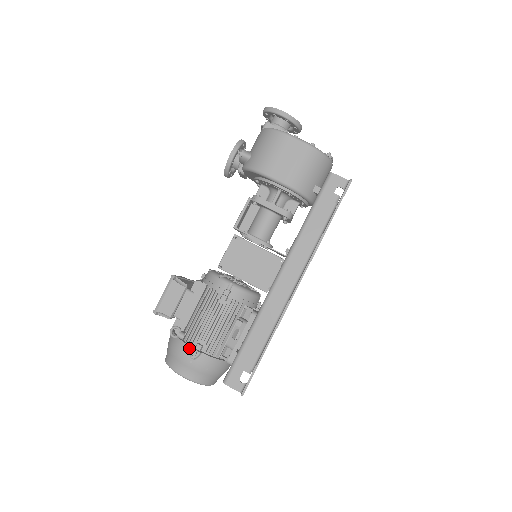
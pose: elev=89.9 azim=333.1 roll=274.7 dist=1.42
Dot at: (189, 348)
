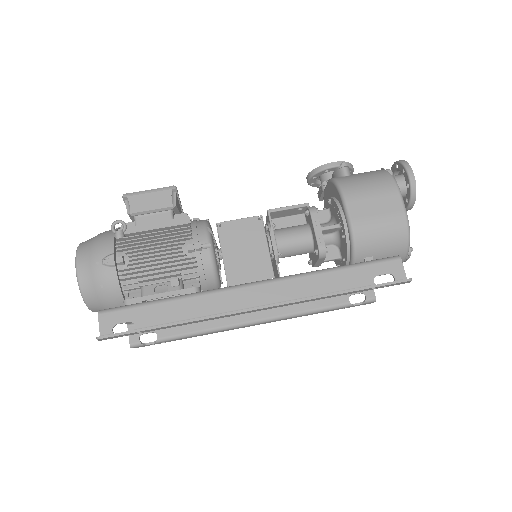
Dot at: (112, 251)
